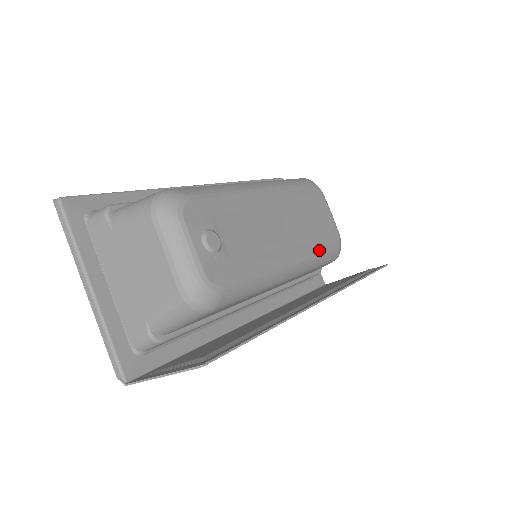
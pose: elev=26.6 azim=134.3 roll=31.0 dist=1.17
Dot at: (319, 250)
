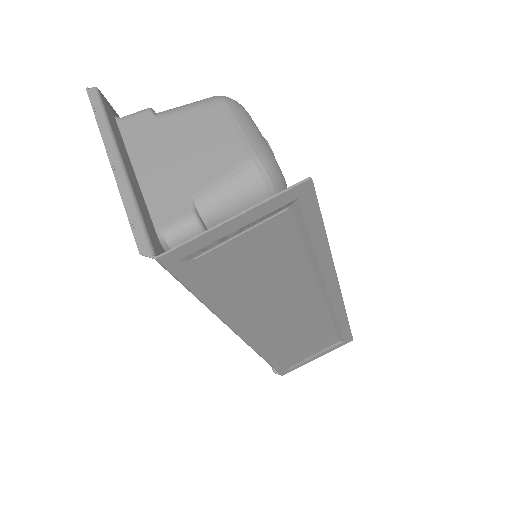
Dot at: occluded
